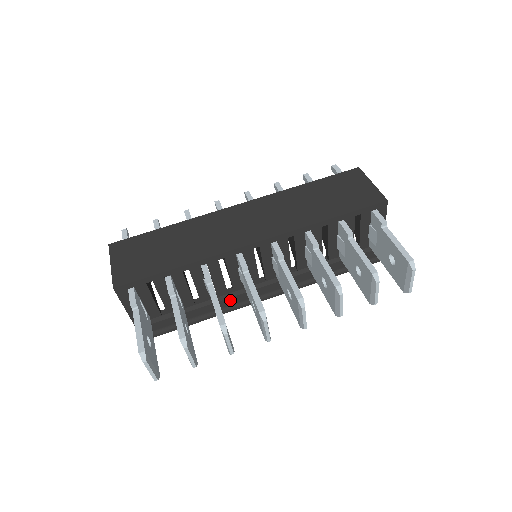
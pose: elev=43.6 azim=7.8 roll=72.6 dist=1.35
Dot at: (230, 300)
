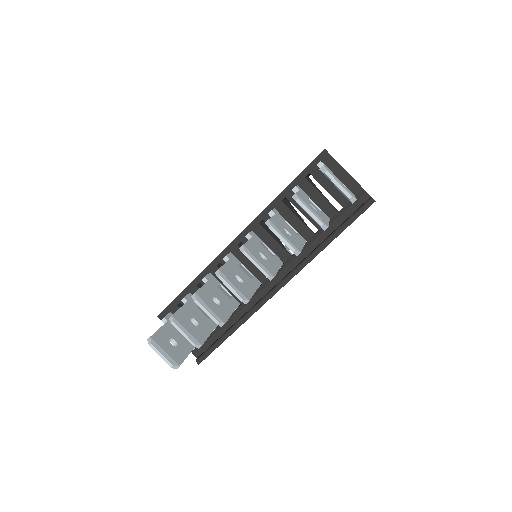
Dot at: (252, 303)
